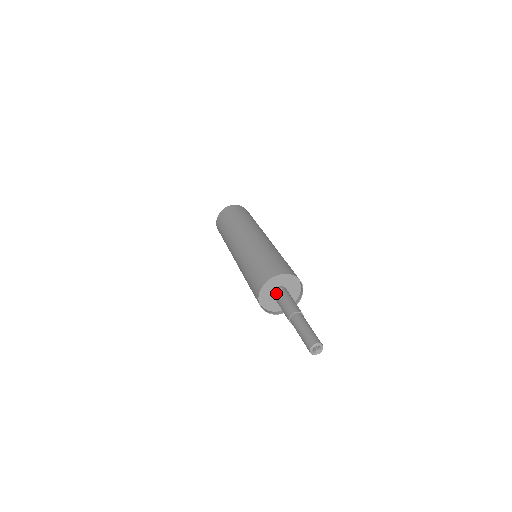
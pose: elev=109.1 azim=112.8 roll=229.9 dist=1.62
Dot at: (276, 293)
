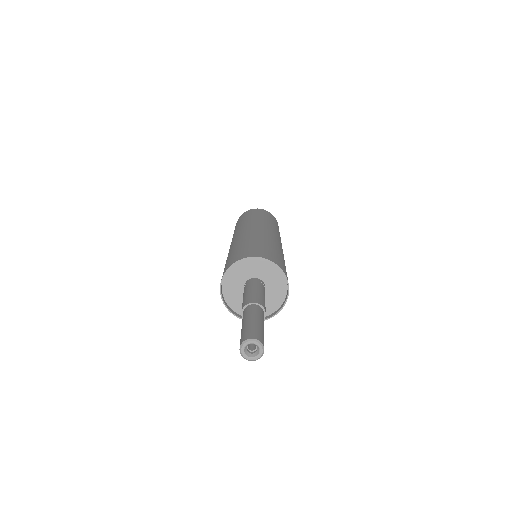
Dot at: occluded
